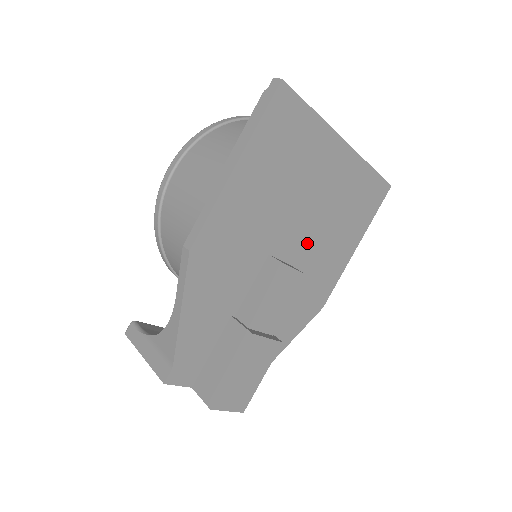
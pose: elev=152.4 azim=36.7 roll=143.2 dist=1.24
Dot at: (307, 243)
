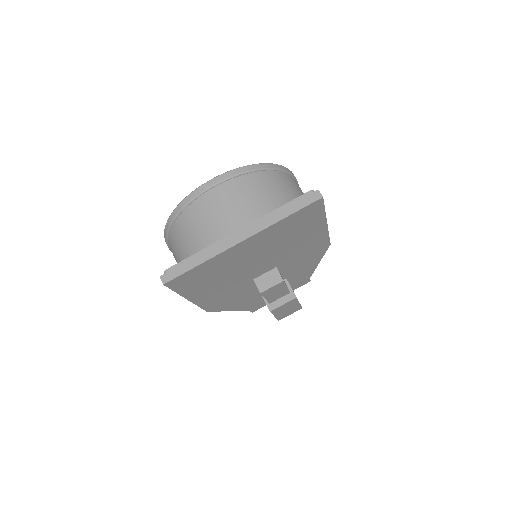
Dot at: (276, 259)
